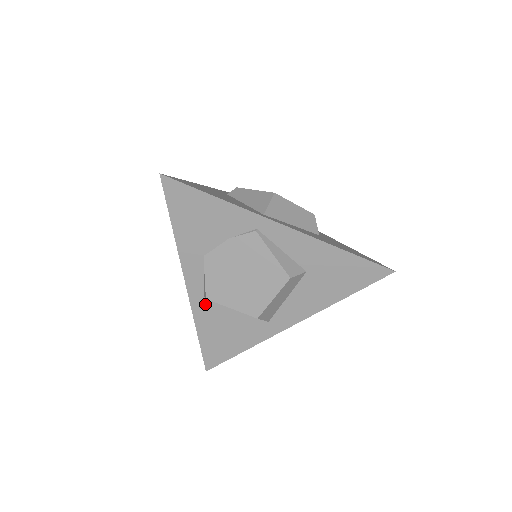
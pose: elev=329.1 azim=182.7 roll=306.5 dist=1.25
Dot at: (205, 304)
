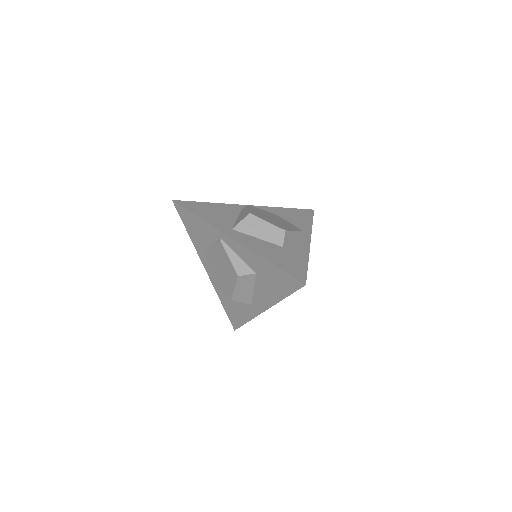
Dot at: occluded
